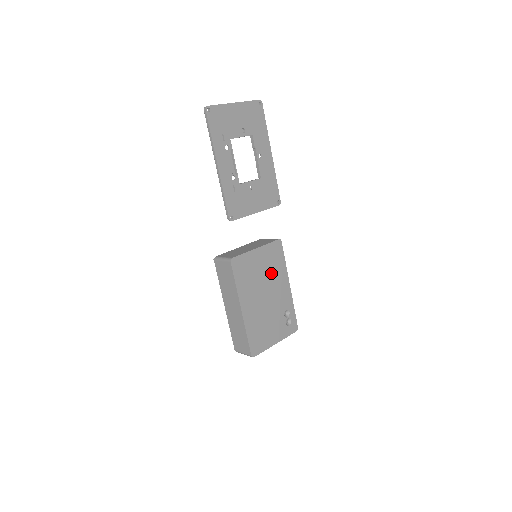
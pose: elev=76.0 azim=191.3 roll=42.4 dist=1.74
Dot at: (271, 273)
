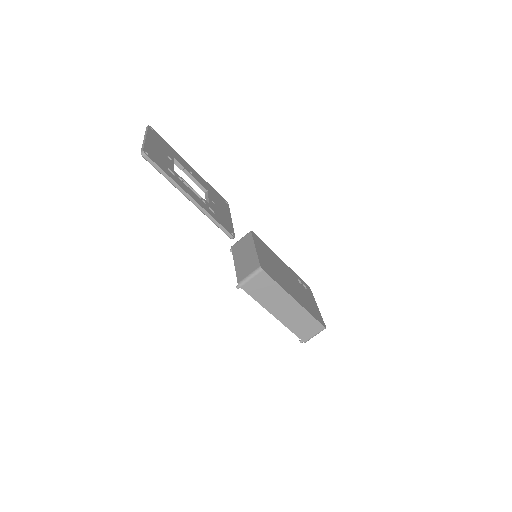
Dot at: (273, 260)
